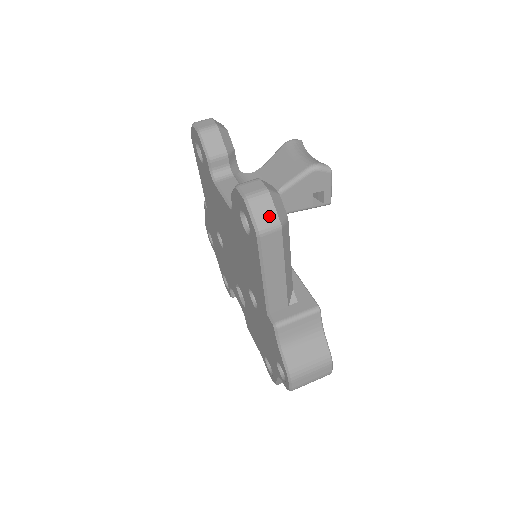
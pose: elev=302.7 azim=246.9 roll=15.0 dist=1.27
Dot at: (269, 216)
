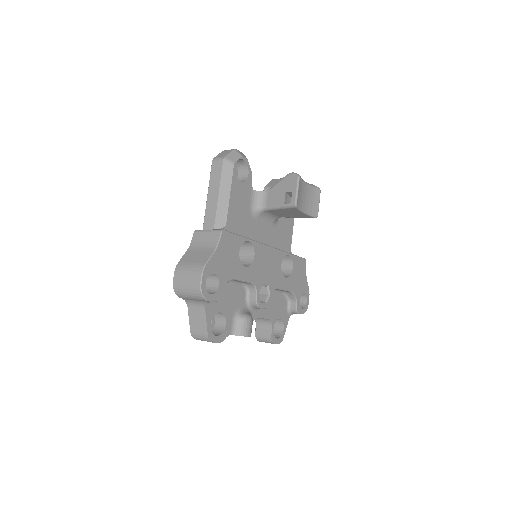
Dot at: (223, 155)
